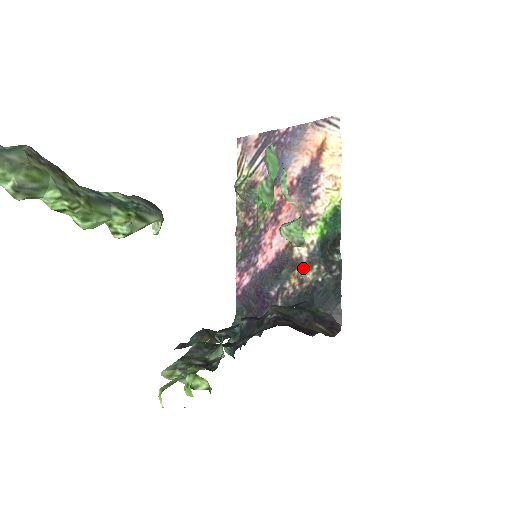
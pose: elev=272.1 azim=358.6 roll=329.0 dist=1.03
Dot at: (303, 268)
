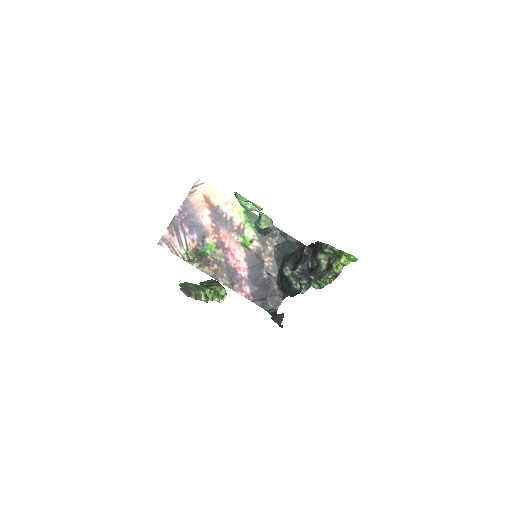
Dot at: (264, 249)
